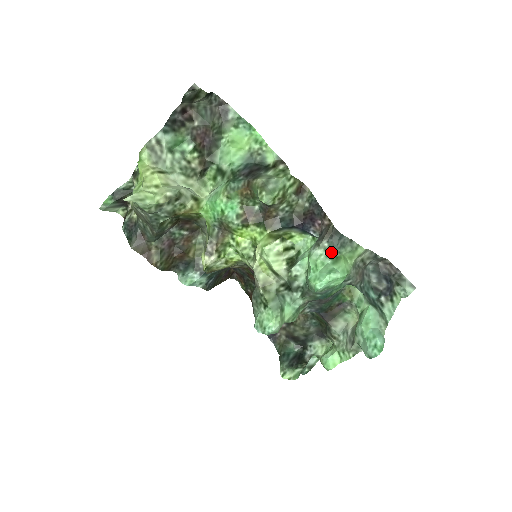
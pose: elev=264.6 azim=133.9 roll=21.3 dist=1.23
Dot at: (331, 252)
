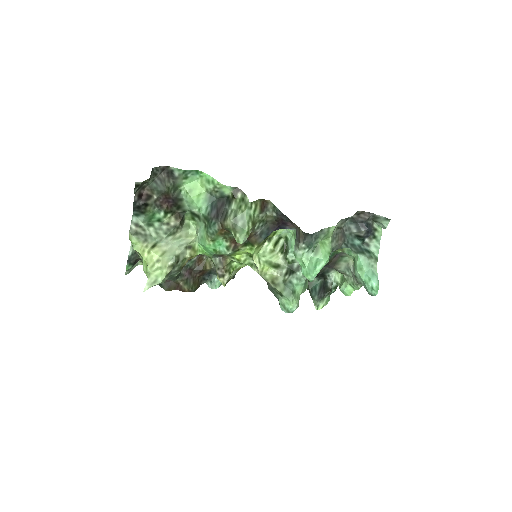
Dot at: (310, 247)
